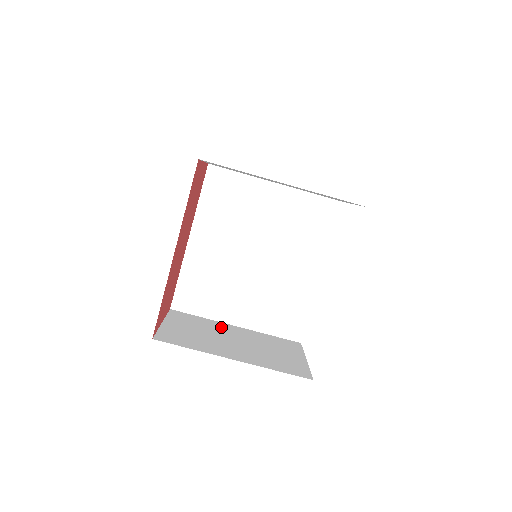
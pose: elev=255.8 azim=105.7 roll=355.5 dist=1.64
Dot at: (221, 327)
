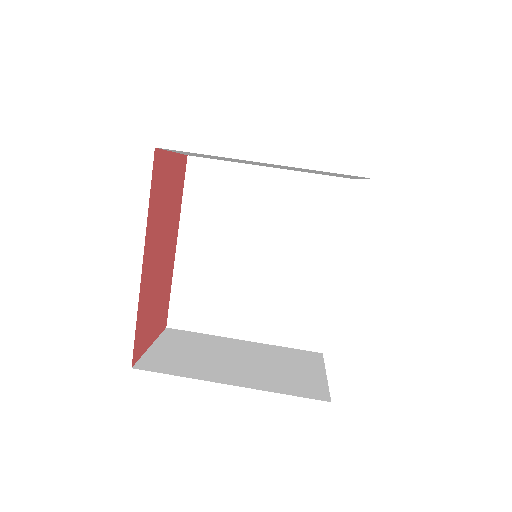
Dot at: (224, 343)
